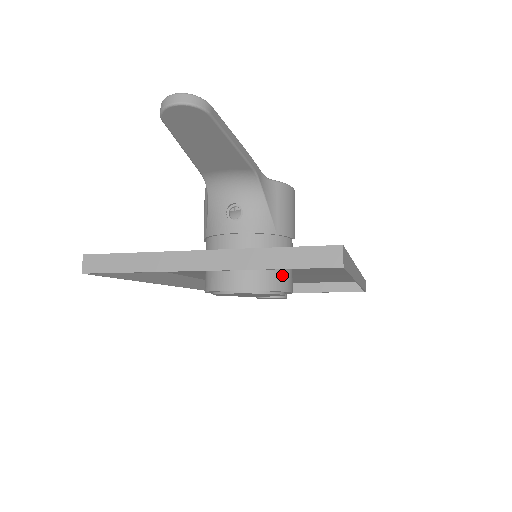
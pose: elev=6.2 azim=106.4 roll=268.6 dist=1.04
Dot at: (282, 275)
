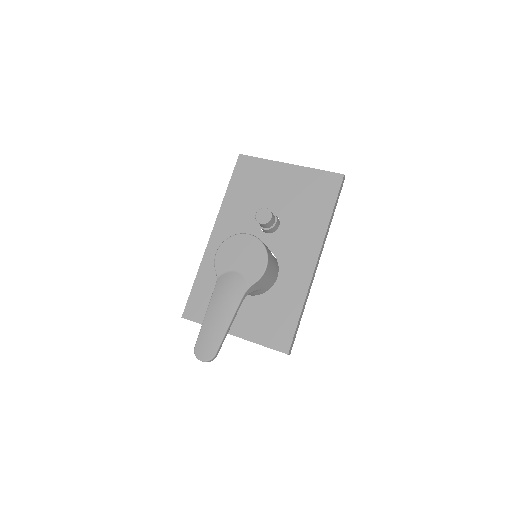
Dot at: occluded
